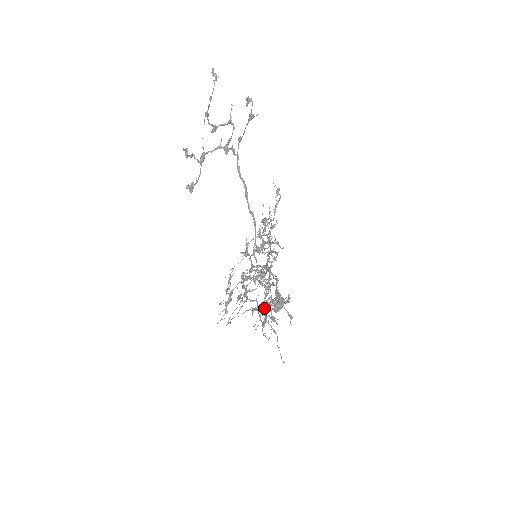
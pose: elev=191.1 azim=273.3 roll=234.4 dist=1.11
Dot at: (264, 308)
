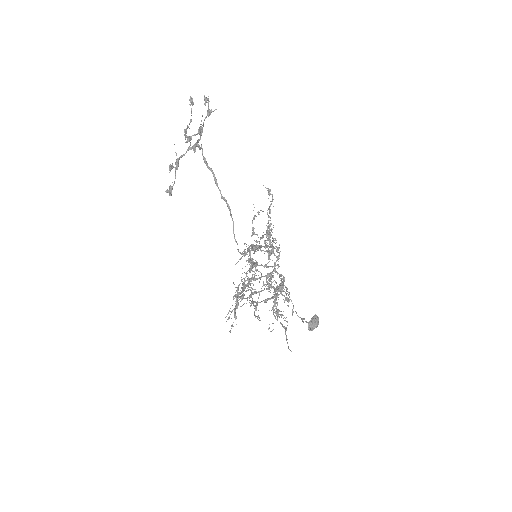
Dot at: (273, 307)
